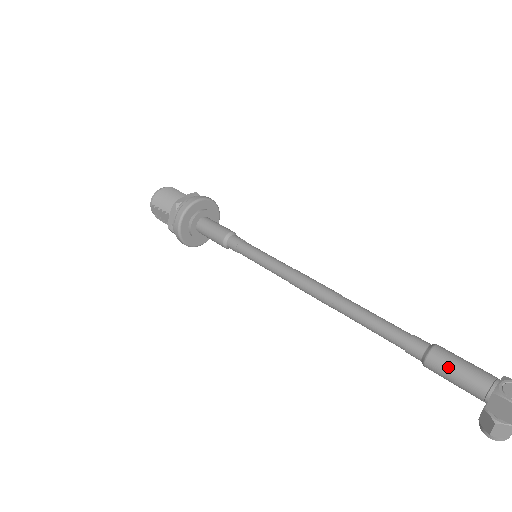
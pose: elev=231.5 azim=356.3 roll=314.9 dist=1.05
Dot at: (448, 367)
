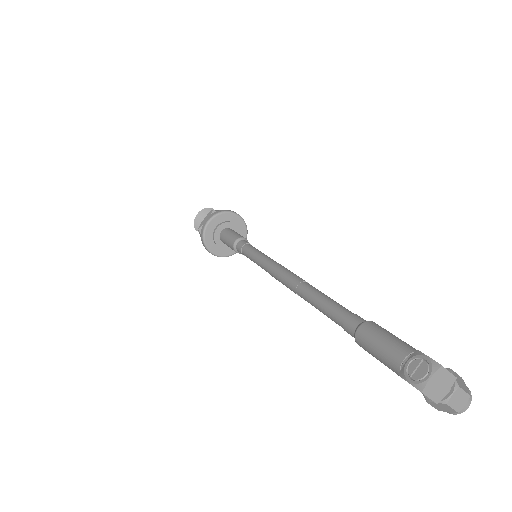
Dot at: (369, 348)
